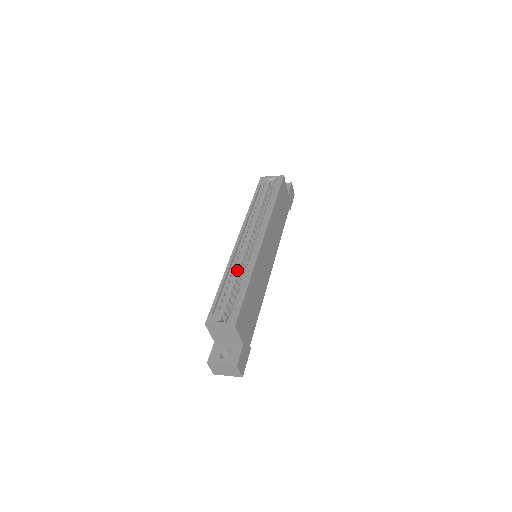
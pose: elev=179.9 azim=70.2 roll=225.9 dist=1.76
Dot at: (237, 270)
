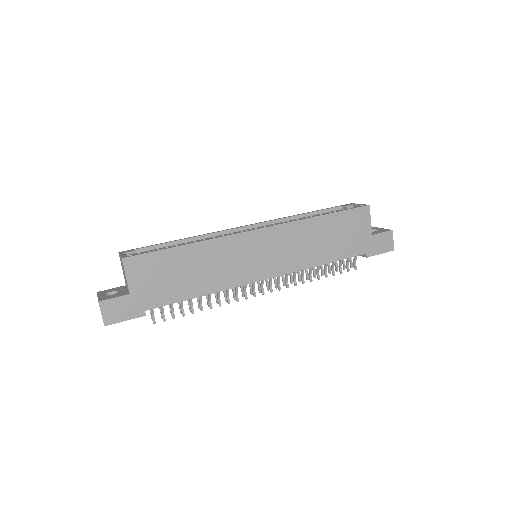
Dot at: occluded
